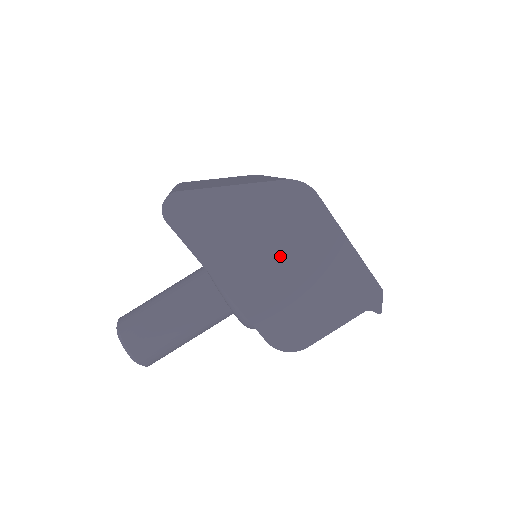
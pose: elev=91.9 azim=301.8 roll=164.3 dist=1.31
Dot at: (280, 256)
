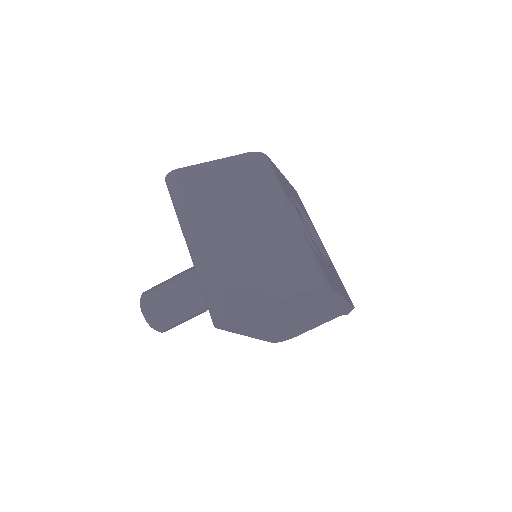
Dot at: (293, 316)
